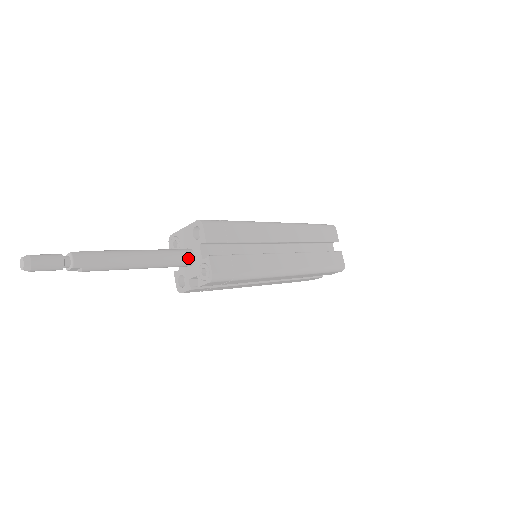
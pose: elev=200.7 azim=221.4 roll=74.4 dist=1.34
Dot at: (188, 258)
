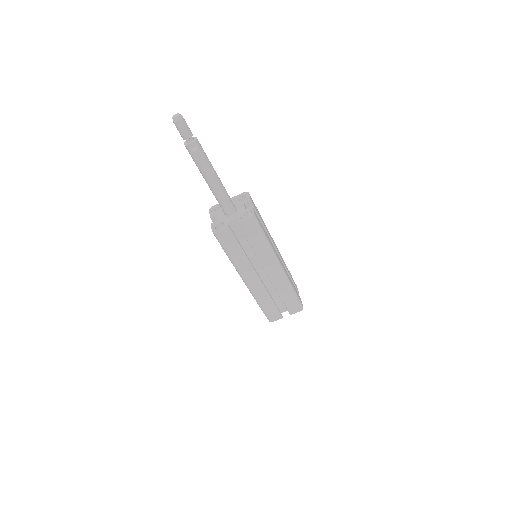
Dot at: (234, 207)
